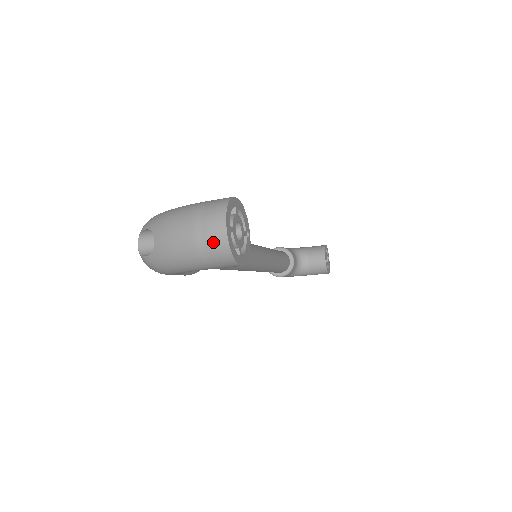
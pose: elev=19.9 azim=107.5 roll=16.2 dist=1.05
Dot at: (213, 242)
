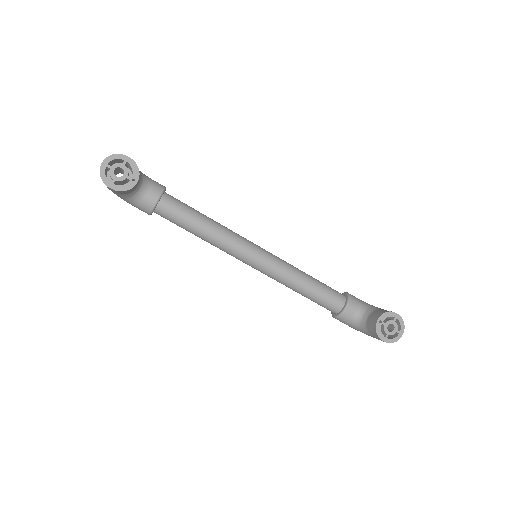
Dot at: (101, 170)
